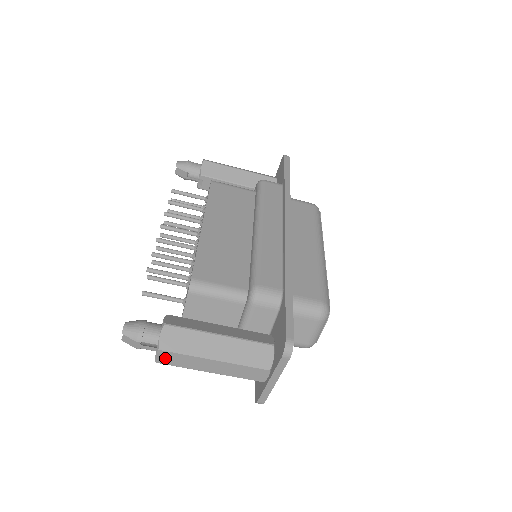
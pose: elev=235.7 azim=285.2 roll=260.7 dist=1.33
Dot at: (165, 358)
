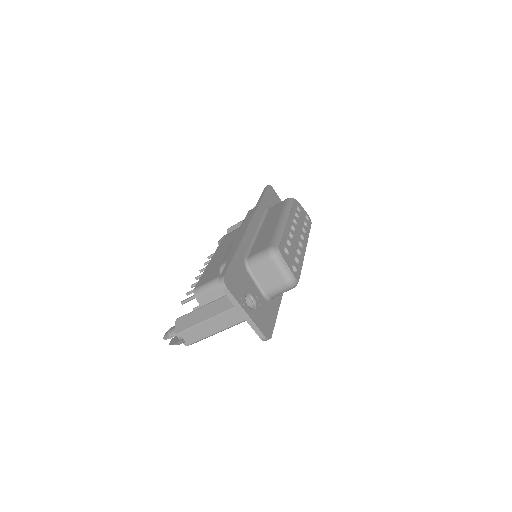
Dot at: (185, 339)
